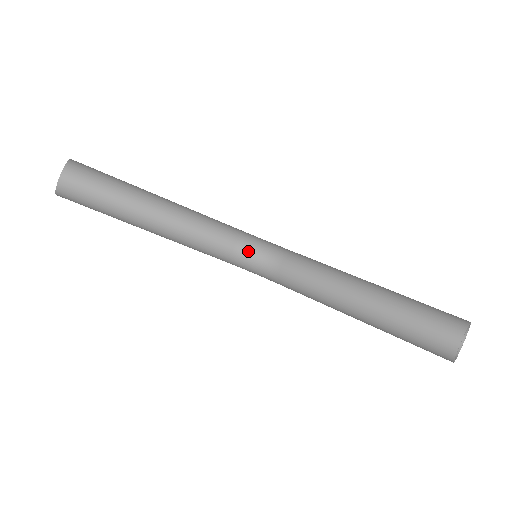
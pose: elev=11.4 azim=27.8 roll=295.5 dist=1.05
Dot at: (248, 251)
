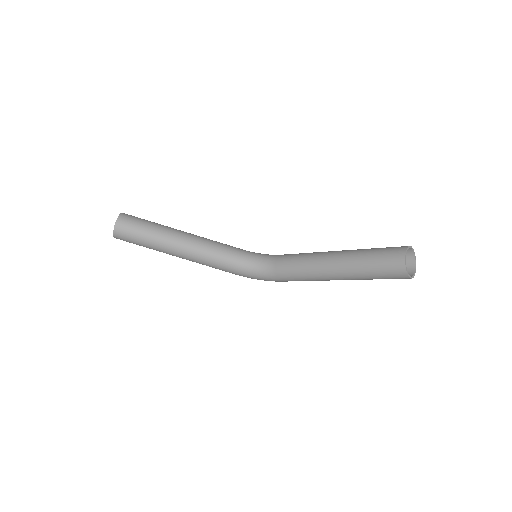
Dot at: (251, 259)
